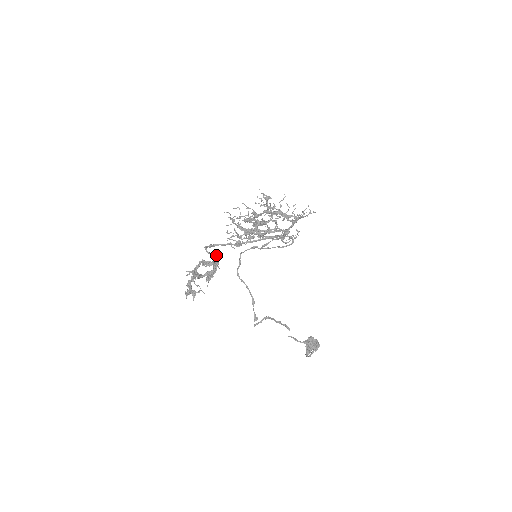
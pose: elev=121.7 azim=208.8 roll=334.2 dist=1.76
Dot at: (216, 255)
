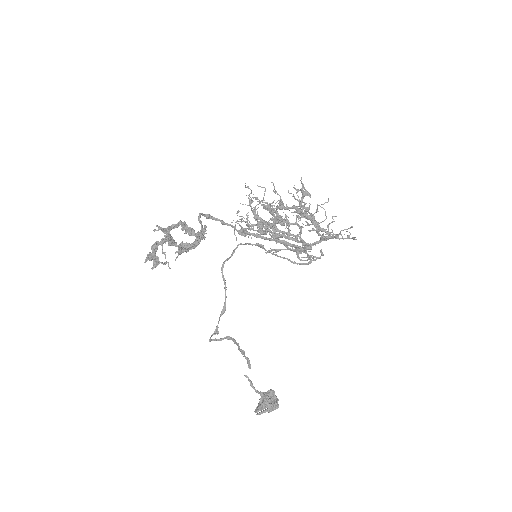
Dot at: (205, 226)
